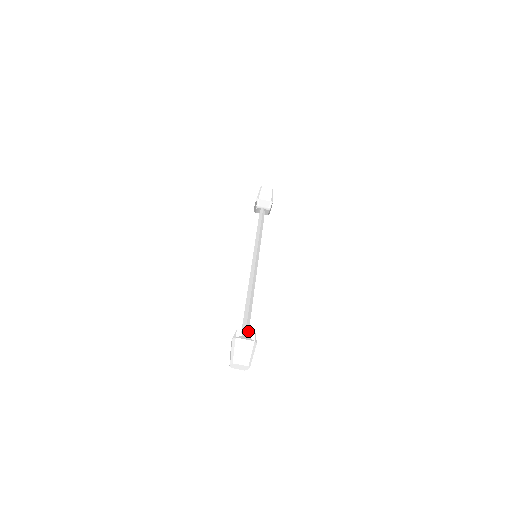
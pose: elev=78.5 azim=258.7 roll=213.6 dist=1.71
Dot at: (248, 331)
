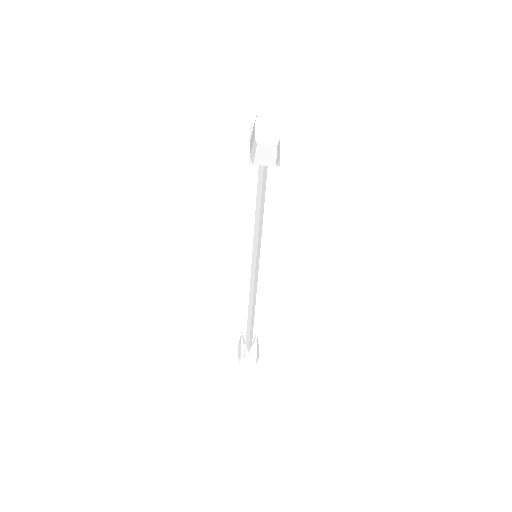
Dot at: occluded
